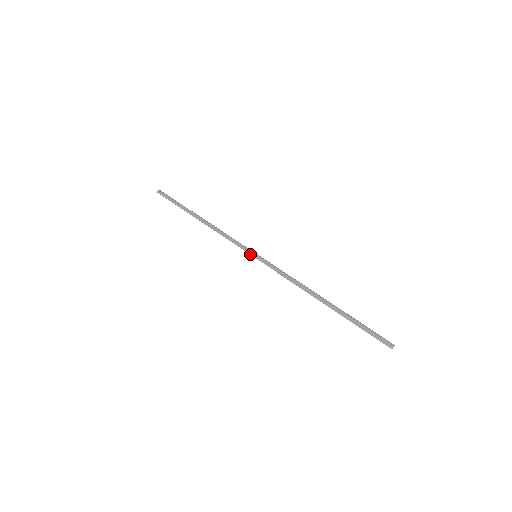
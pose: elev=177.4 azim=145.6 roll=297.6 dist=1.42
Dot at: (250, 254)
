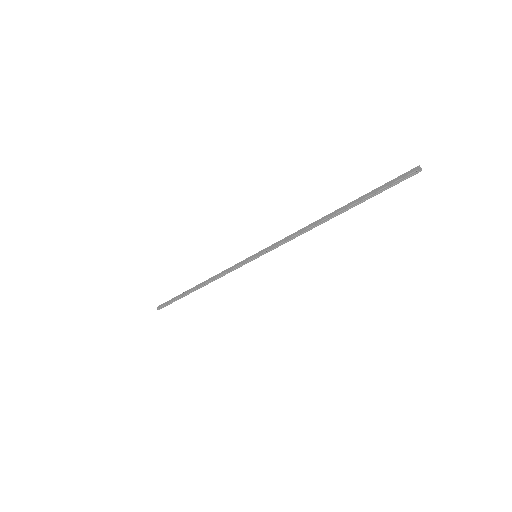
Dot at: (250, 259)
